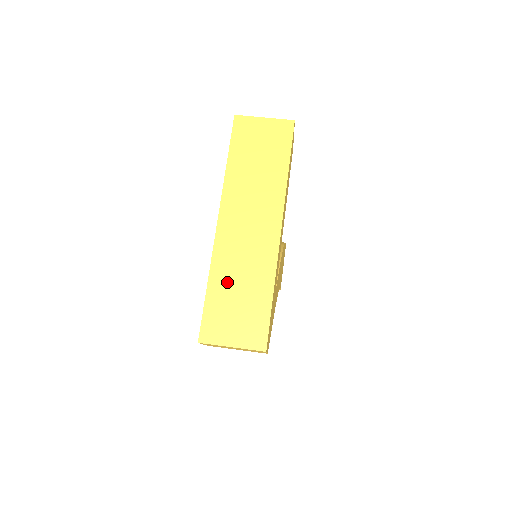
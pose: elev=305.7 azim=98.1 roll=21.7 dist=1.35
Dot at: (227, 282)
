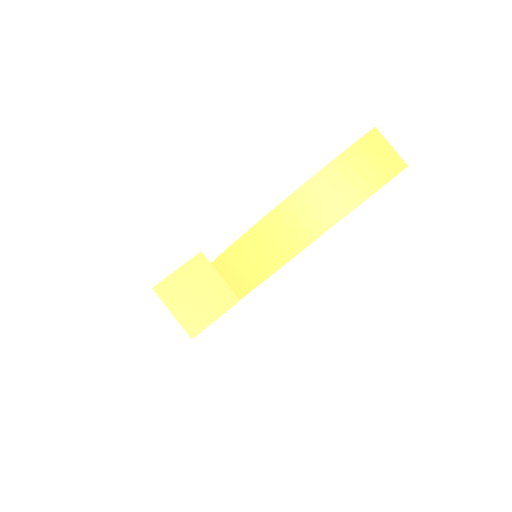
Dot at: occluded
